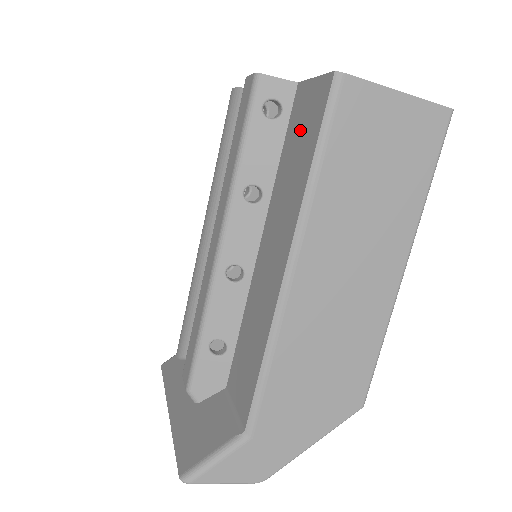
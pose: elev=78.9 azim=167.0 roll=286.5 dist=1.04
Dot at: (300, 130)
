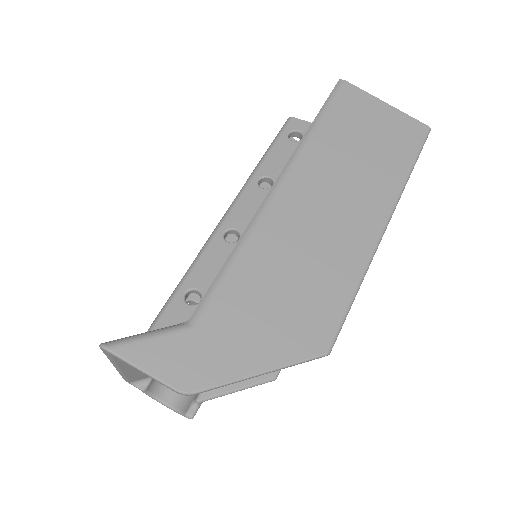
Dot at: occluded
